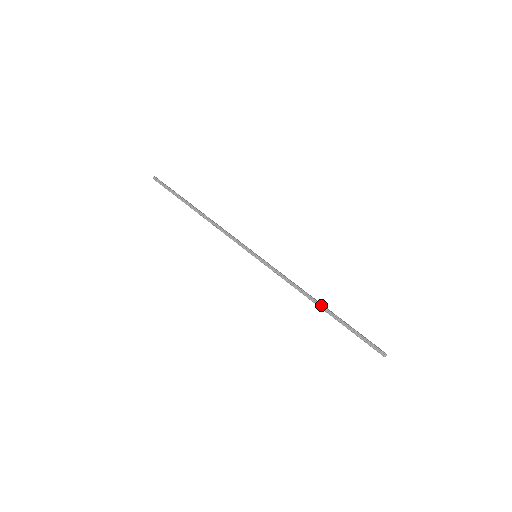
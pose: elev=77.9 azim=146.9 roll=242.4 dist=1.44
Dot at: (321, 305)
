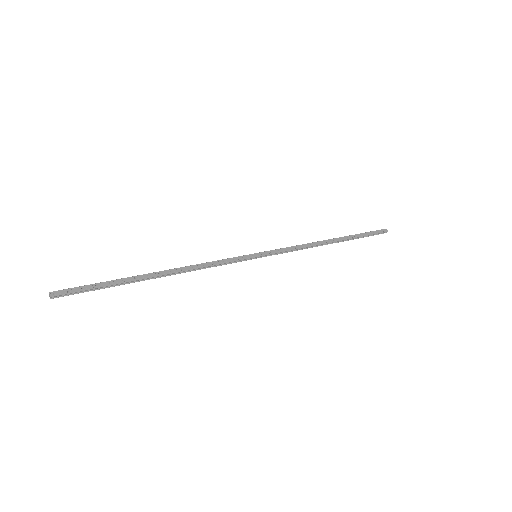
Dot at: occluded
